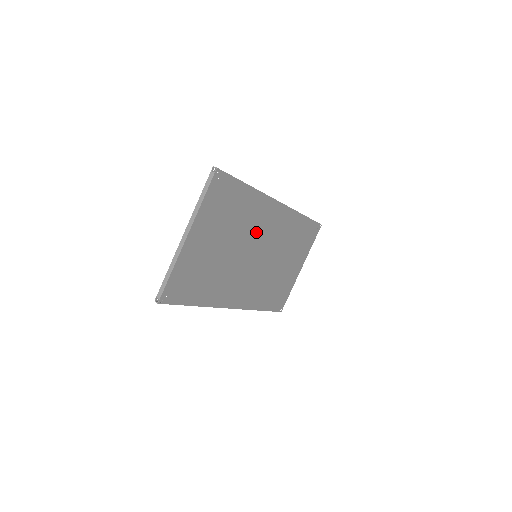
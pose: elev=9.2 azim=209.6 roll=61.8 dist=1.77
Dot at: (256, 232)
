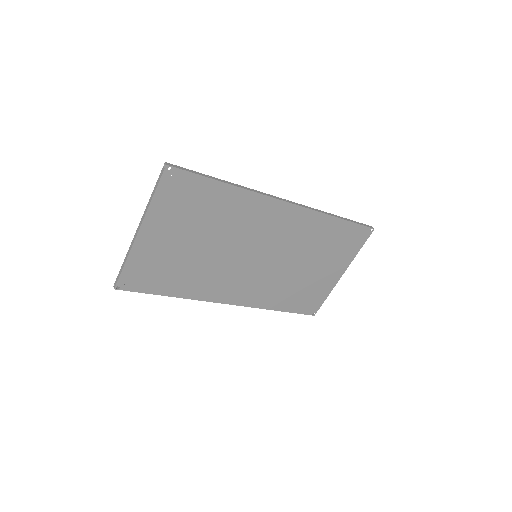
Dot at: (250, 232)
